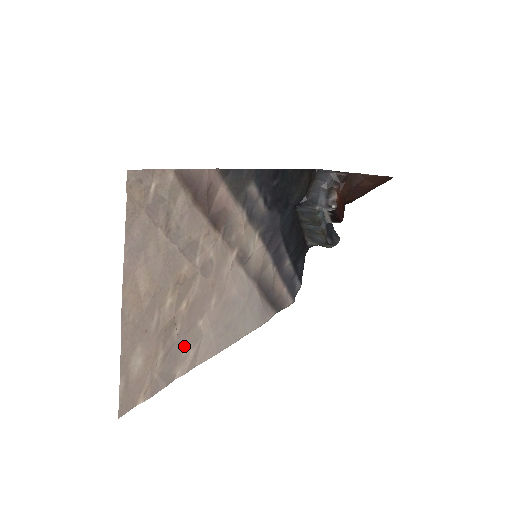
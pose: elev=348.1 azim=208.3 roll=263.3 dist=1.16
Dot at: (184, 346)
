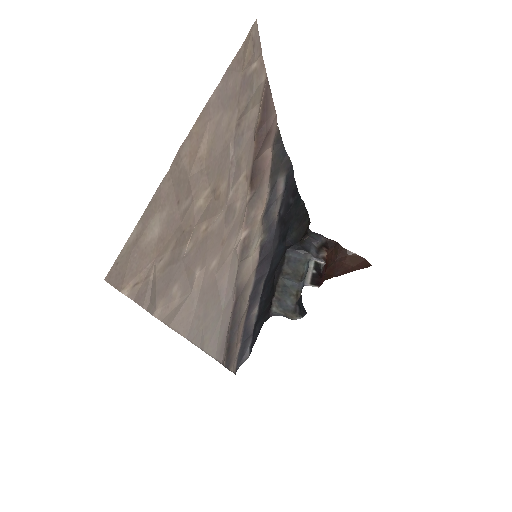
Dot at: (179, 280)
